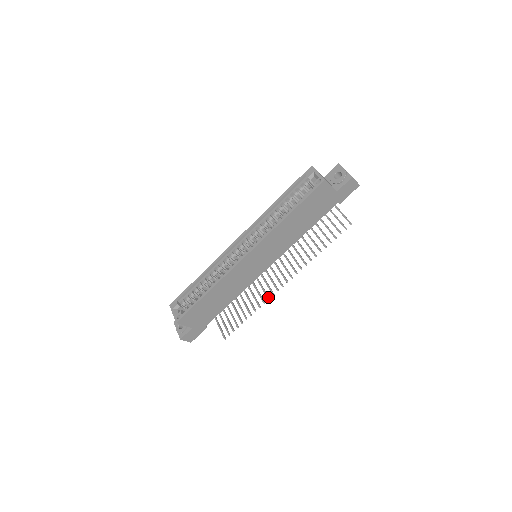
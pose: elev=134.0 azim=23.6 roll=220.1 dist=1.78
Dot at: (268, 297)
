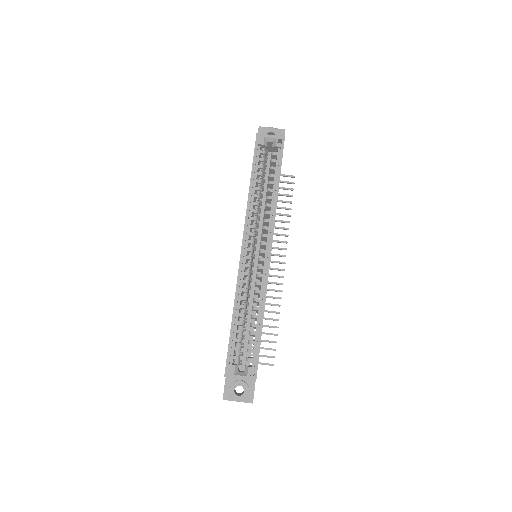
Dot at: (280, 290)
